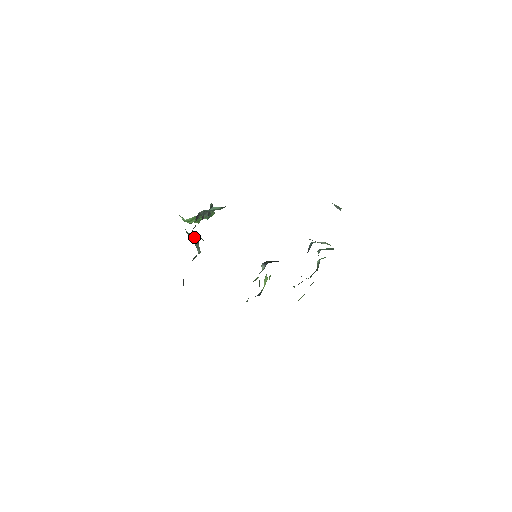
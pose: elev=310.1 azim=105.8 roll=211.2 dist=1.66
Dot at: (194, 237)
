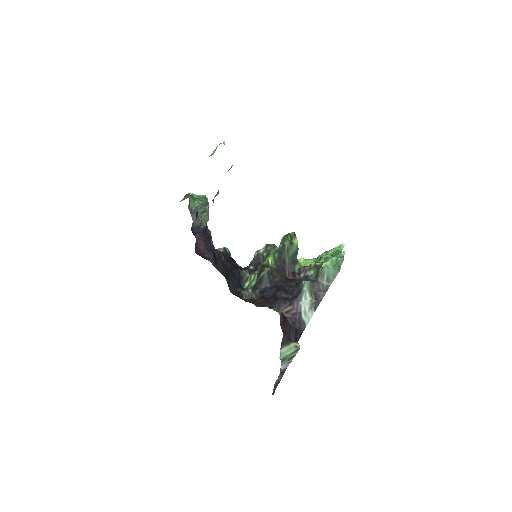
Dot at: (202, 206)
